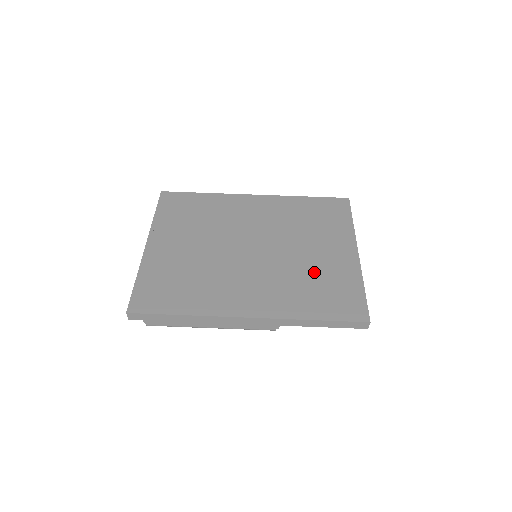
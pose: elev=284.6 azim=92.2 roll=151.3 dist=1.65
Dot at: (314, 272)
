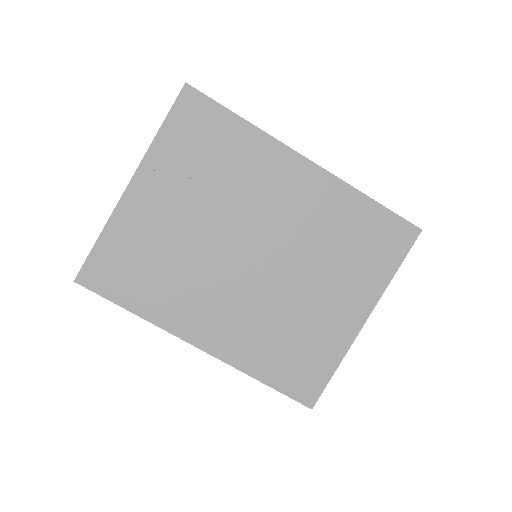
Dot at: (299, 325)
